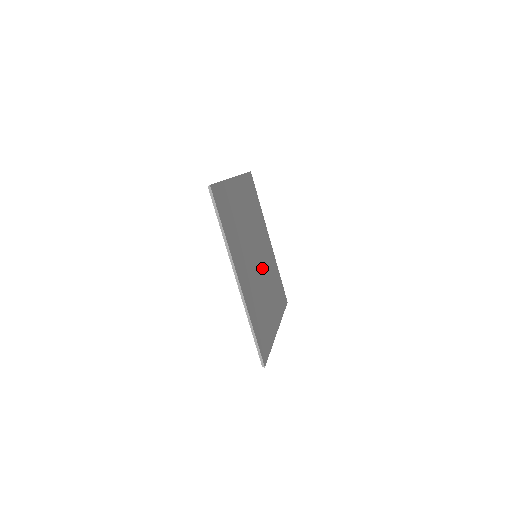
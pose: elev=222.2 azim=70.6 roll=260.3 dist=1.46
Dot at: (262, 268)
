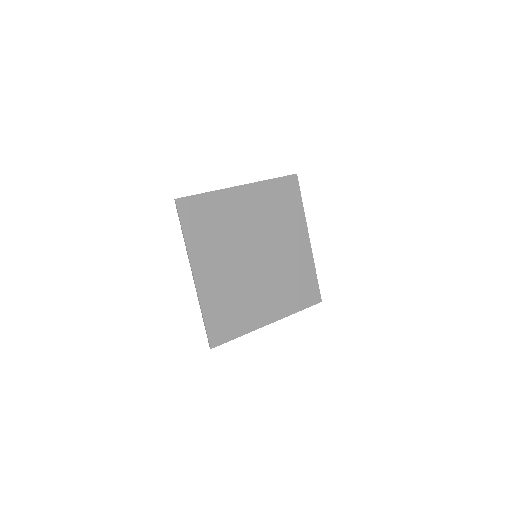
Dot at: (266, 246)
